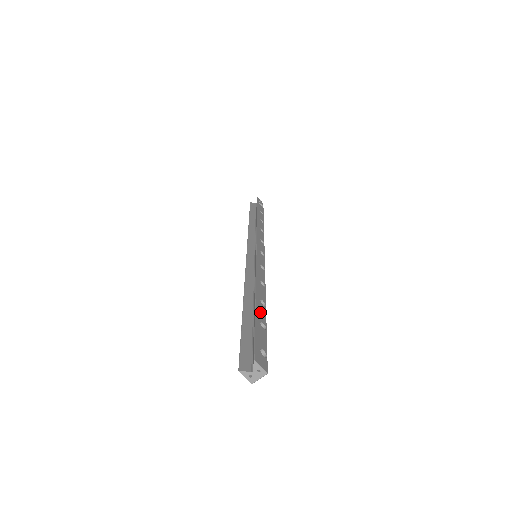
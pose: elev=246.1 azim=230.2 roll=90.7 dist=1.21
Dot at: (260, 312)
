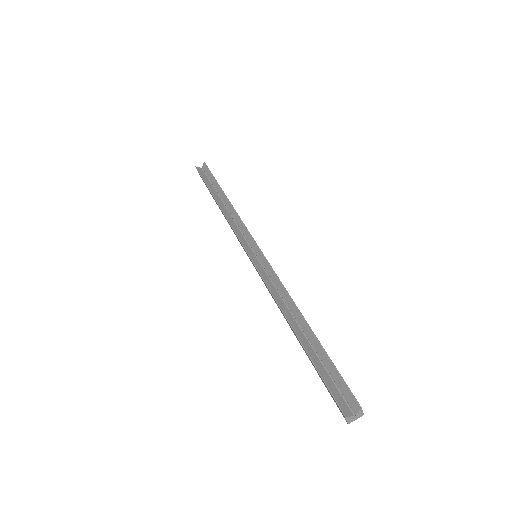
Dot at: (319, 342)
